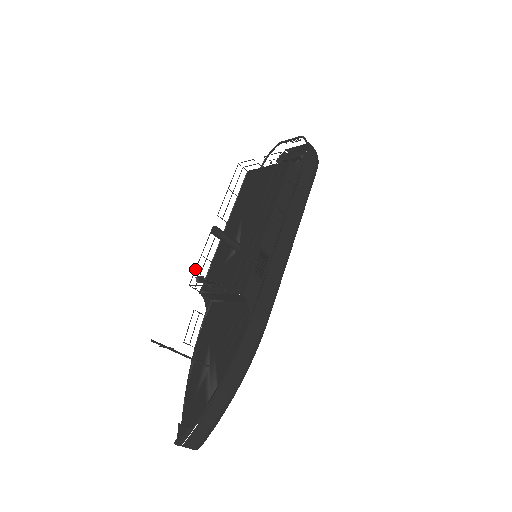
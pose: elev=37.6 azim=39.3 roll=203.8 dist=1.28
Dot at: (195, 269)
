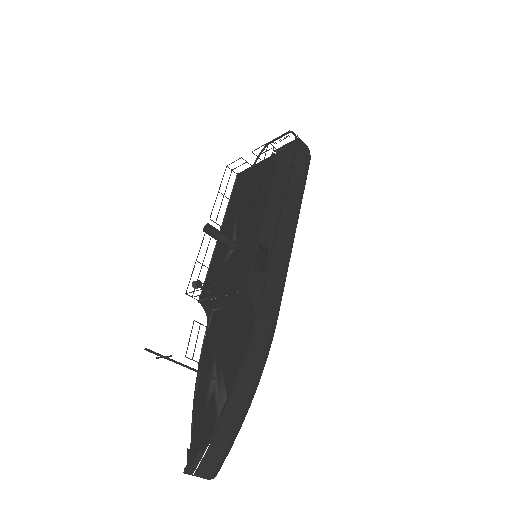
Dot at: (191, 276)
